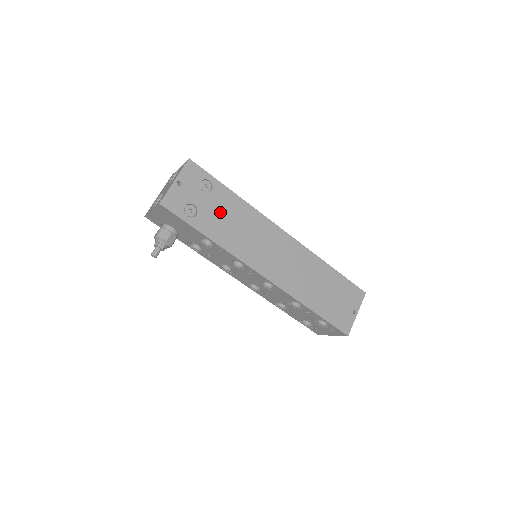
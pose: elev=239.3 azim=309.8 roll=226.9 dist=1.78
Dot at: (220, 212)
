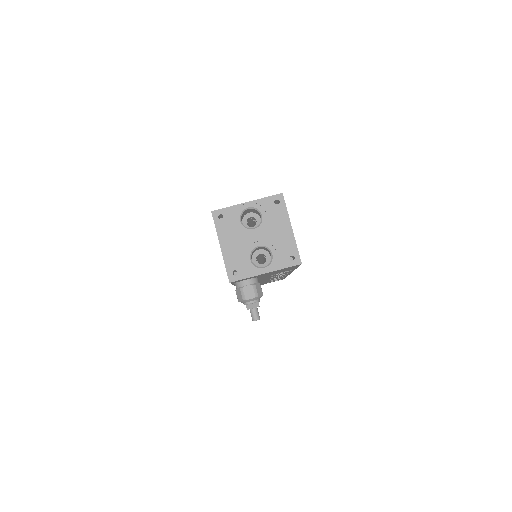
Dot at: occluded
